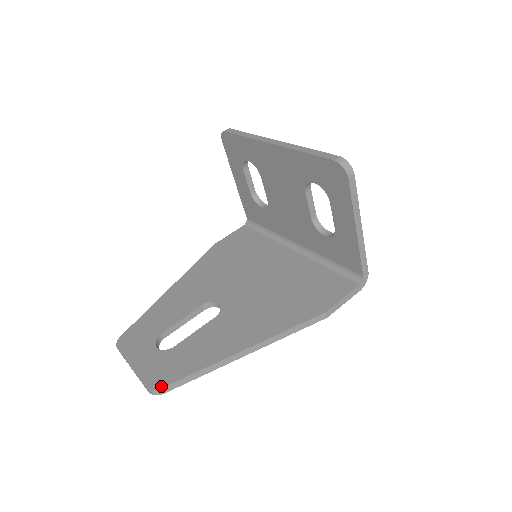
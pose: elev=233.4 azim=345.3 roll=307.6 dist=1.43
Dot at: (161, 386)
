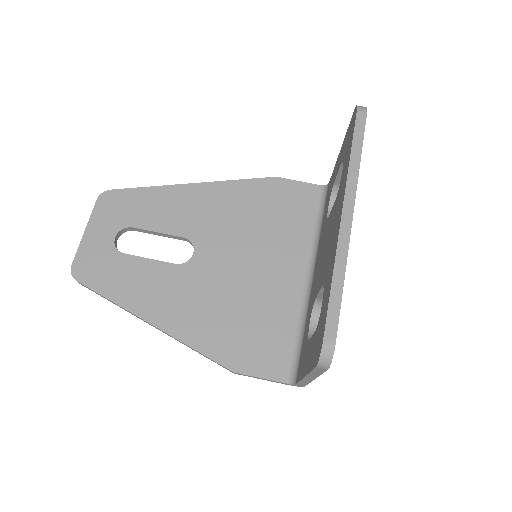
Dot at: (79, 279)
